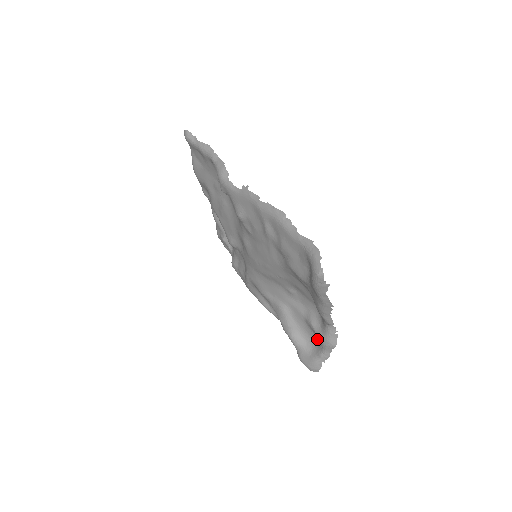
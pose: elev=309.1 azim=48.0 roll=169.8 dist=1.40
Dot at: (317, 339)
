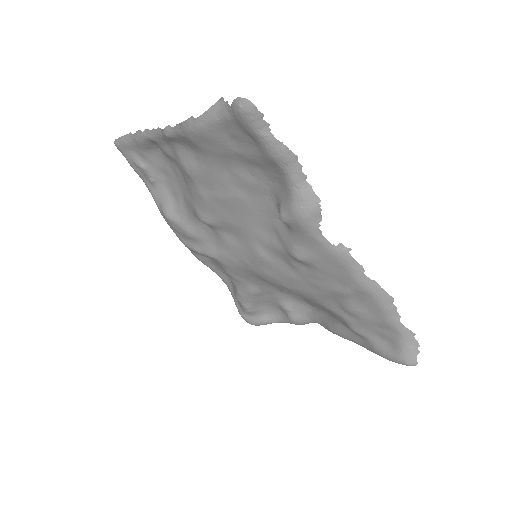
Dot at: (280, 313)
